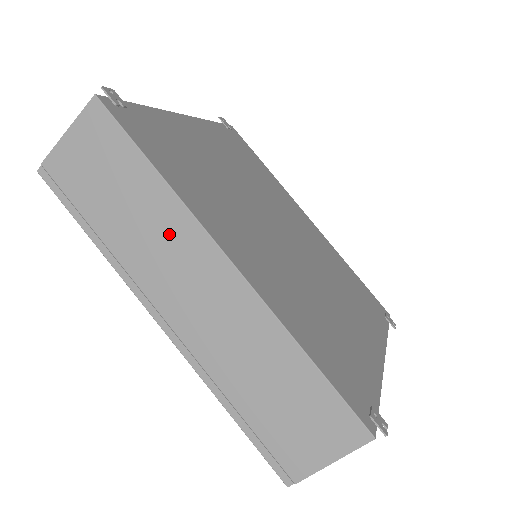
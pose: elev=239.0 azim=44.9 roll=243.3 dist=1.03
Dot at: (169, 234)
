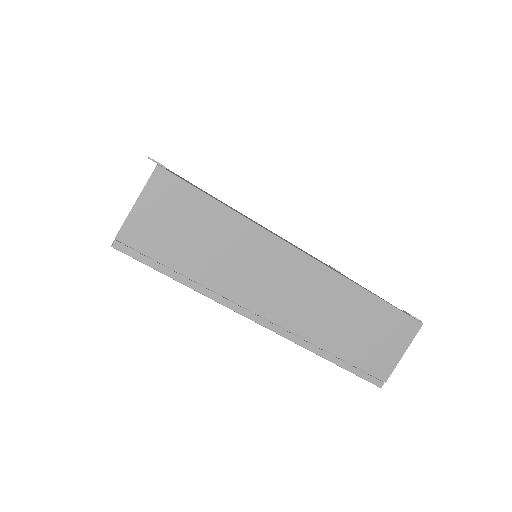
Dot at: (252, 252)
